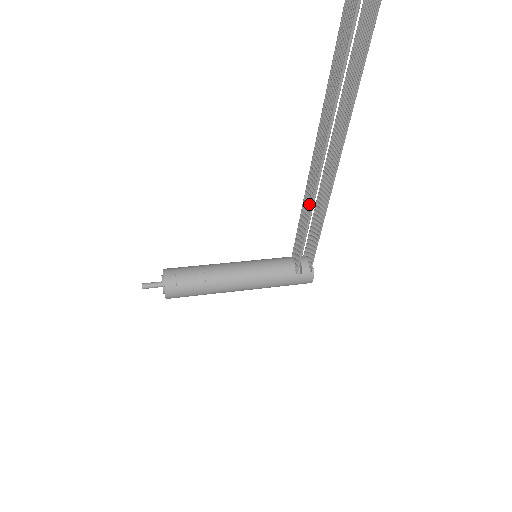
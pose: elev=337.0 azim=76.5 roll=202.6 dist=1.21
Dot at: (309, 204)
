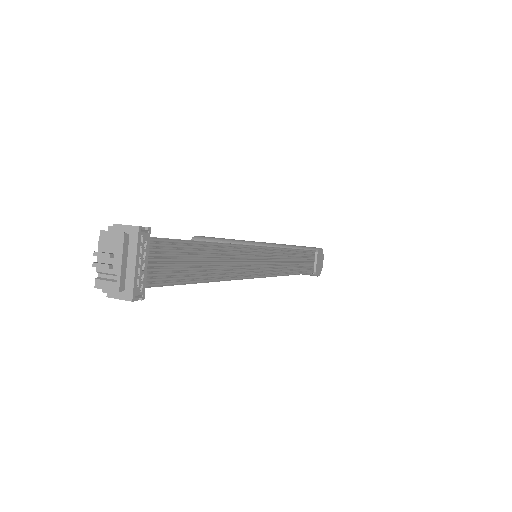
Dot at: occluded
